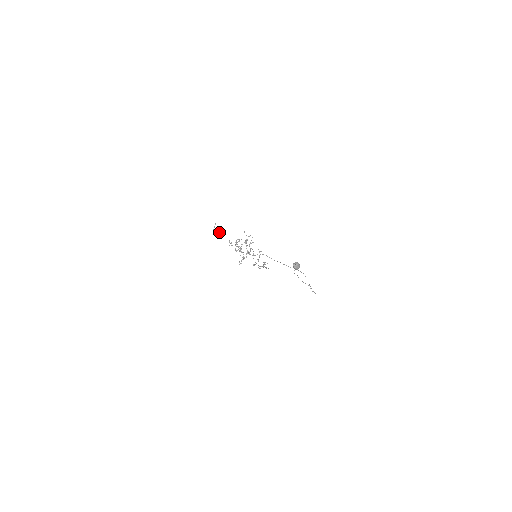
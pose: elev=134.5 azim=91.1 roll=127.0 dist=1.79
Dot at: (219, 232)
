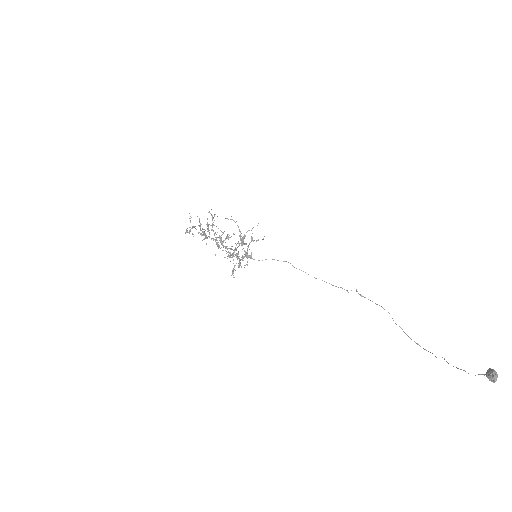
Dot at: occluded
